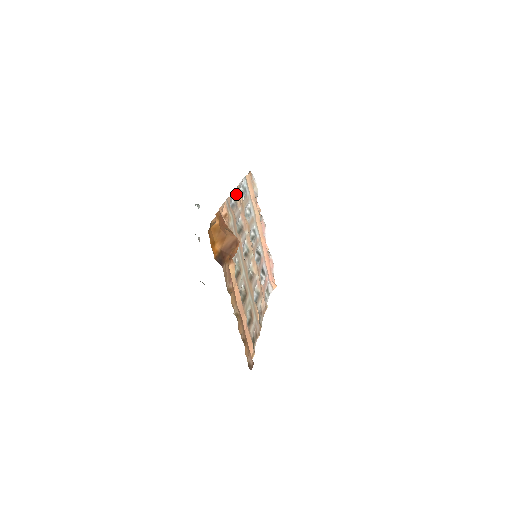
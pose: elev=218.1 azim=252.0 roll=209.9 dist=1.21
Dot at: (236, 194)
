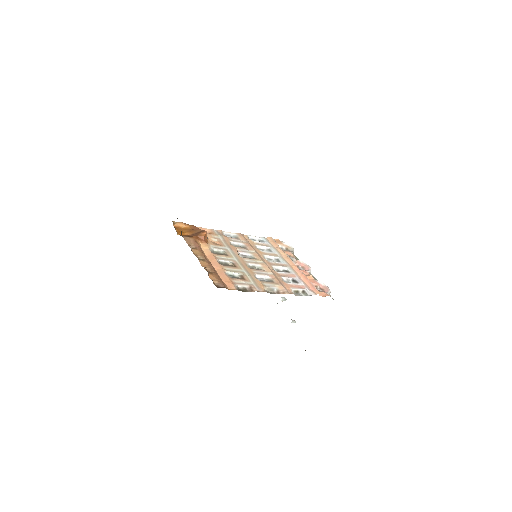
Dot at: (238, 235)
